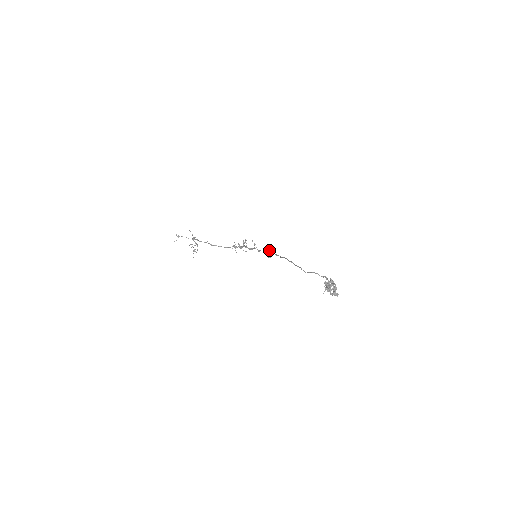
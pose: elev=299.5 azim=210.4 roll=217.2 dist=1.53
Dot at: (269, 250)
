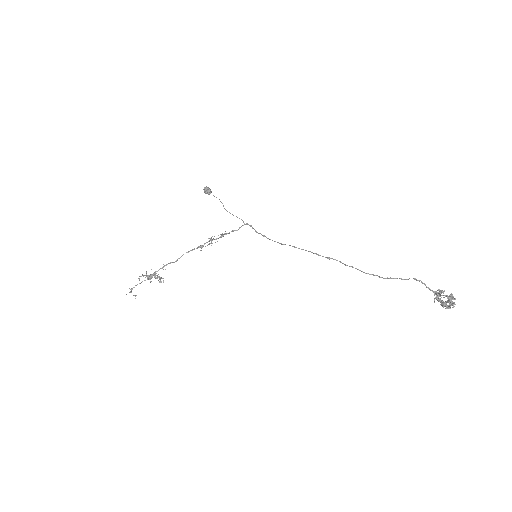
Dot at: (244, 224)
